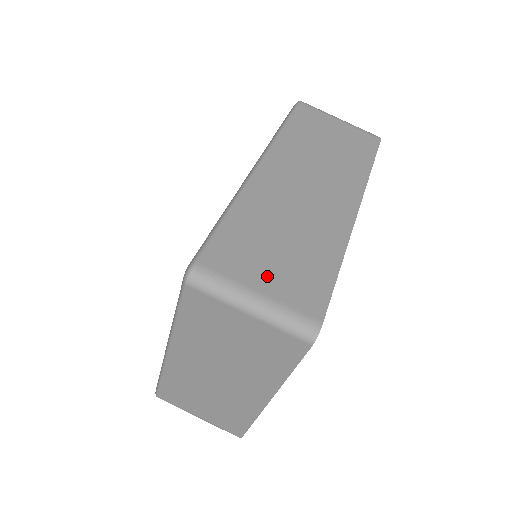
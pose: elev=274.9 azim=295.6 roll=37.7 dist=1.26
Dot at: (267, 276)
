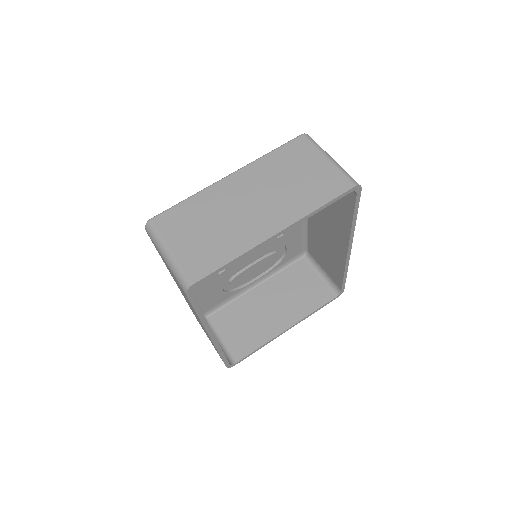
Dot at: occluded
